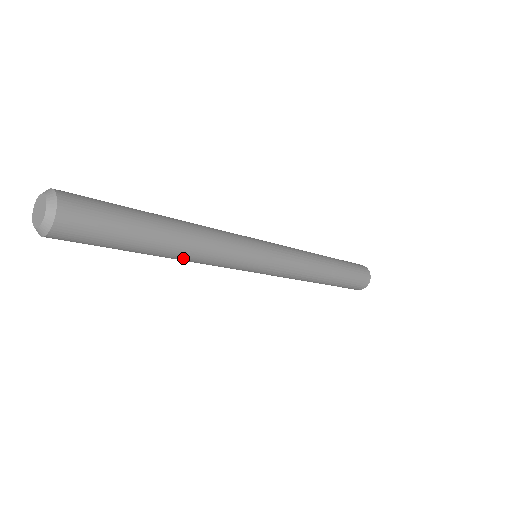
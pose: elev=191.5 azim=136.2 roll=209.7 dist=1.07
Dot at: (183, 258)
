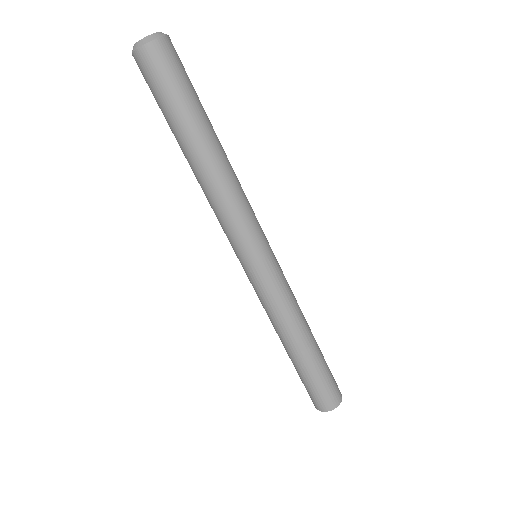
Dot at: (219, 170)
